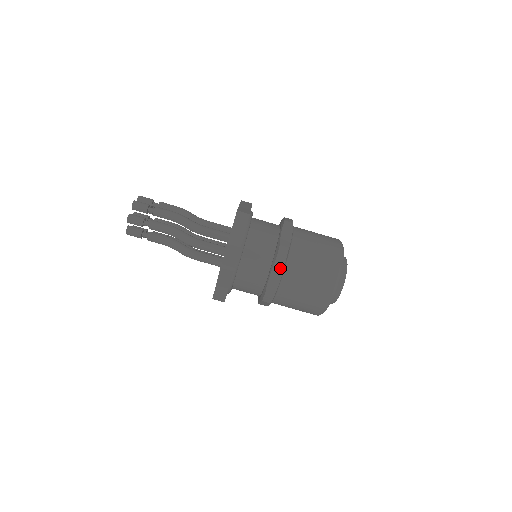
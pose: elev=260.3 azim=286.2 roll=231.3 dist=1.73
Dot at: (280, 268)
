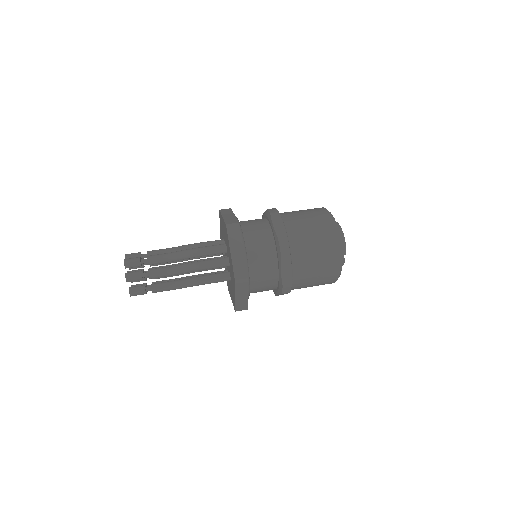
Dot at: (278, 217)
